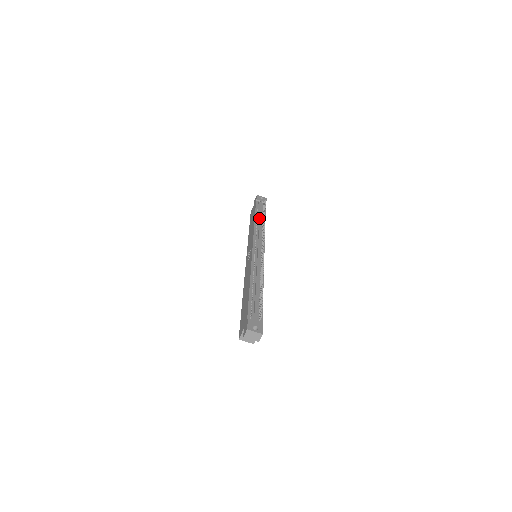
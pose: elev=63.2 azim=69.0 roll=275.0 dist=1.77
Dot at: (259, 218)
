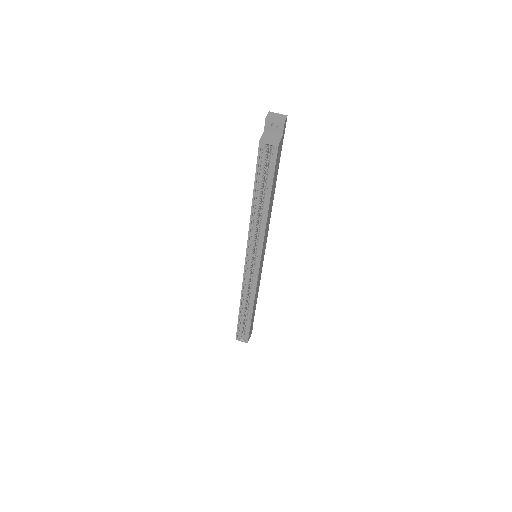
Dot at: occluded
